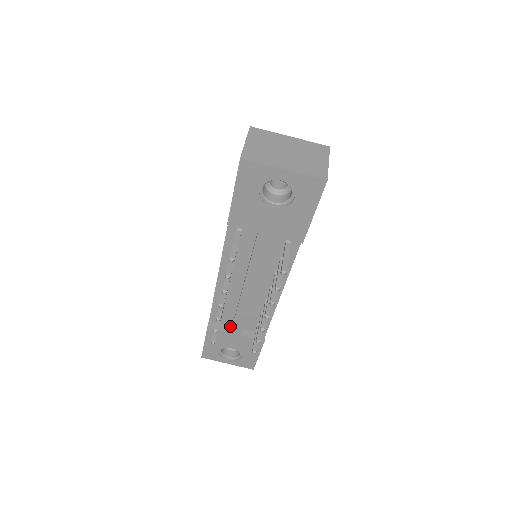
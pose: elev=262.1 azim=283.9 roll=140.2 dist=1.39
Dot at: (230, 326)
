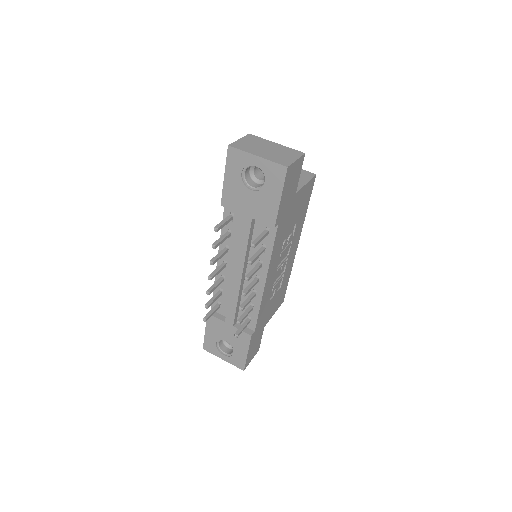
Dot at: occluded
